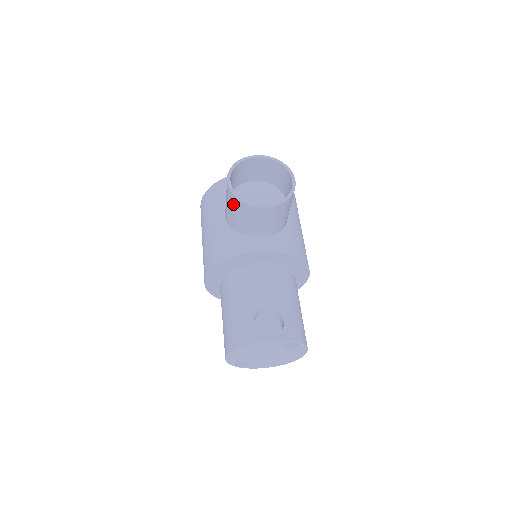
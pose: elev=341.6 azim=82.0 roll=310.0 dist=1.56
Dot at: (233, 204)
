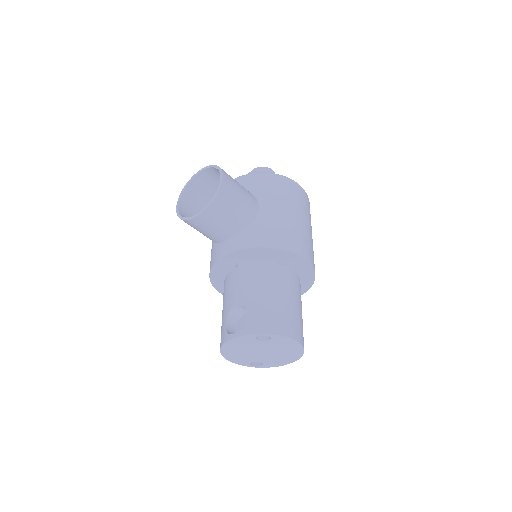
Dot at: occluded
